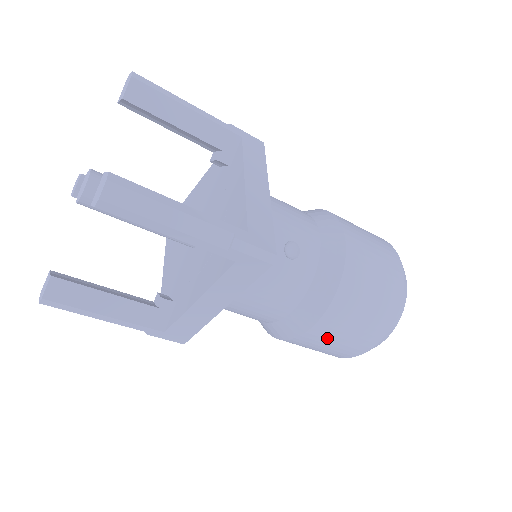
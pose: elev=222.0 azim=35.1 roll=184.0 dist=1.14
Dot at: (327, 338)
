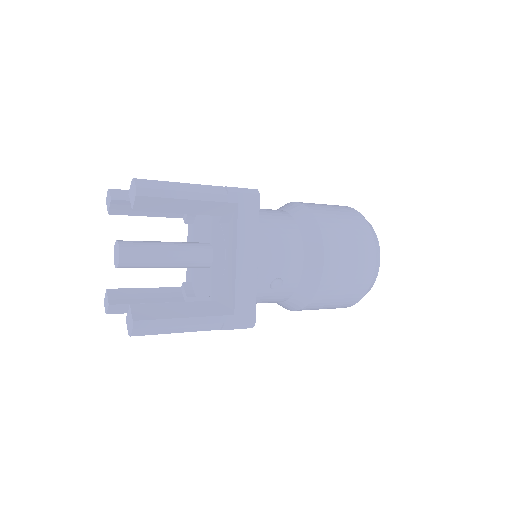
Dot at: occluded
